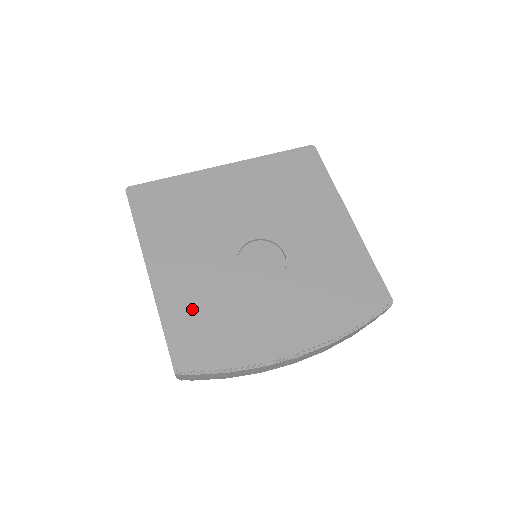
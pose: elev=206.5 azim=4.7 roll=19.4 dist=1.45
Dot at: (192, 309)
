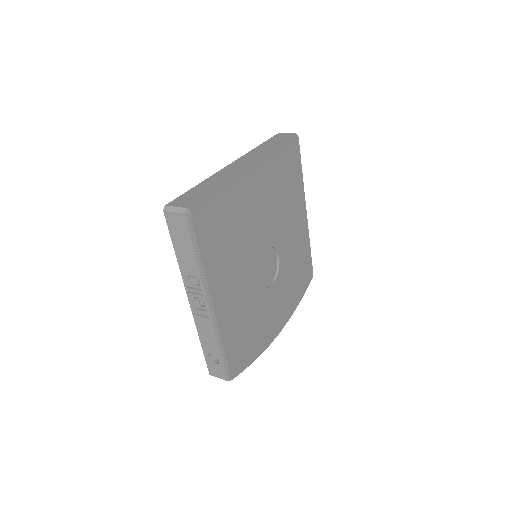
Dot at: (237, 328)
